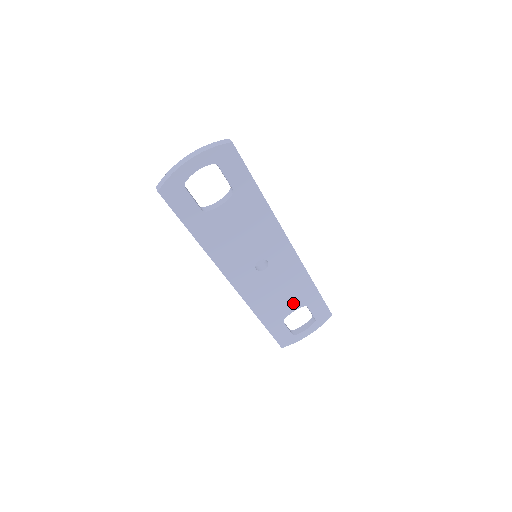
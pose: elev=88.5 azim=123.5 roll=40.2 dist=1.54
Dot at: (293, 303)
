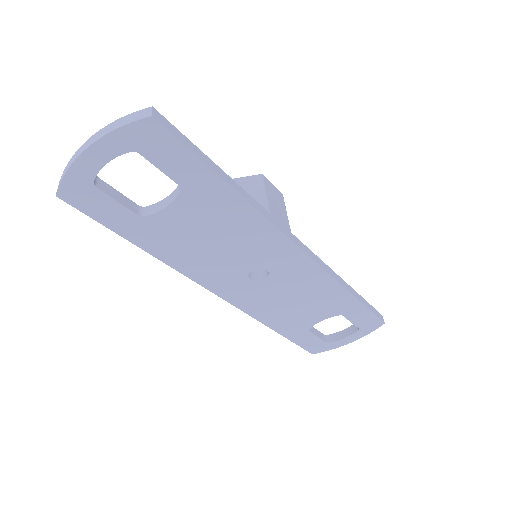
Dot at: (319, 312)
